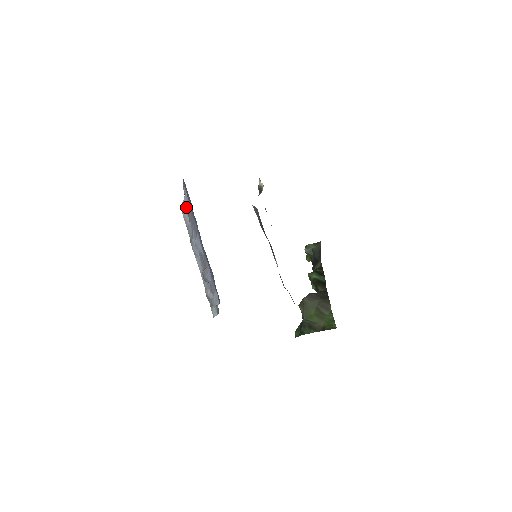
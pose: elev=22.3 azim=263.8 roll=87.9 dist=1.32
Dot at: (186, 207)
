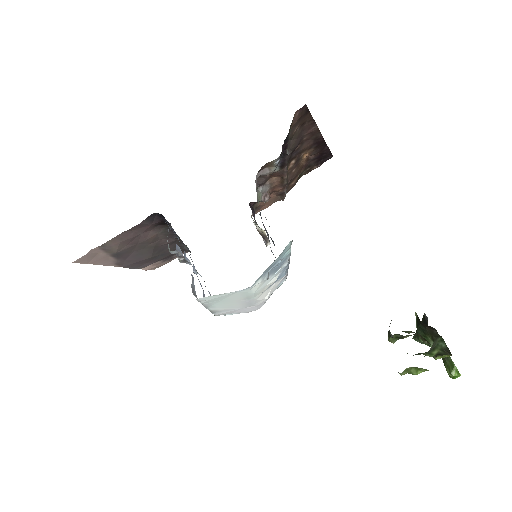
Dot at: (193, 267)
